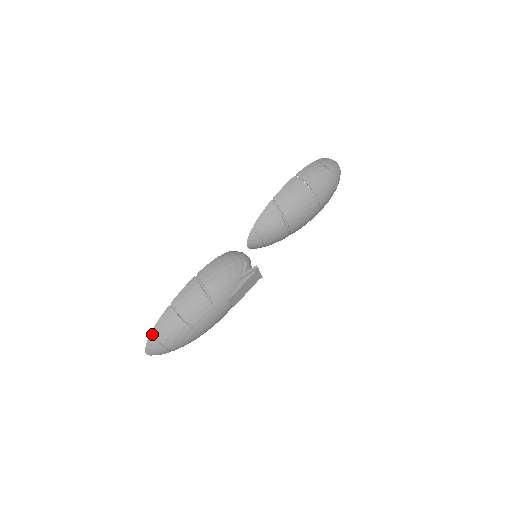
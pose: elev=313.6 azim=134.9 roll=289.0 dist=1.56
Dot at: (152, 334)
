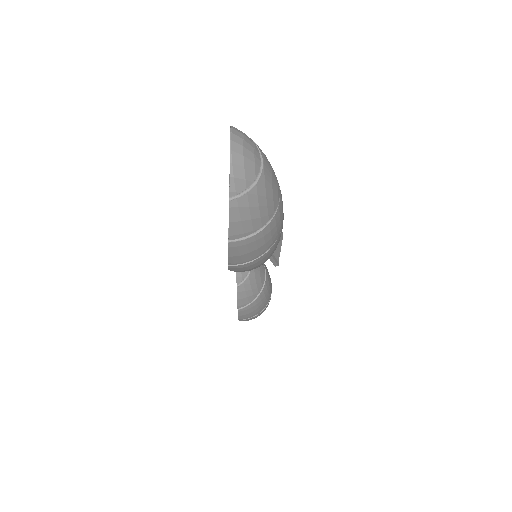
Dot at: occluded
